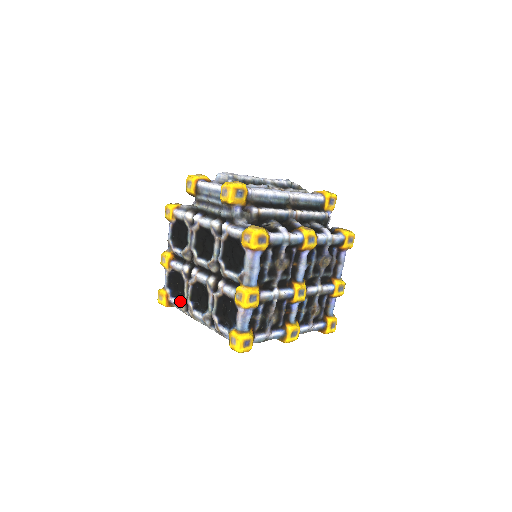
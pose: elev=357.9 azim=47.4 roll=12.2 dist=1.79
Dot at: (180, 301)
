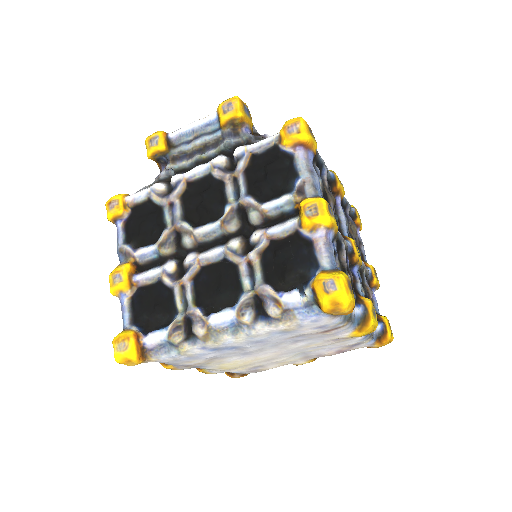
Dot at: (171, 324)
